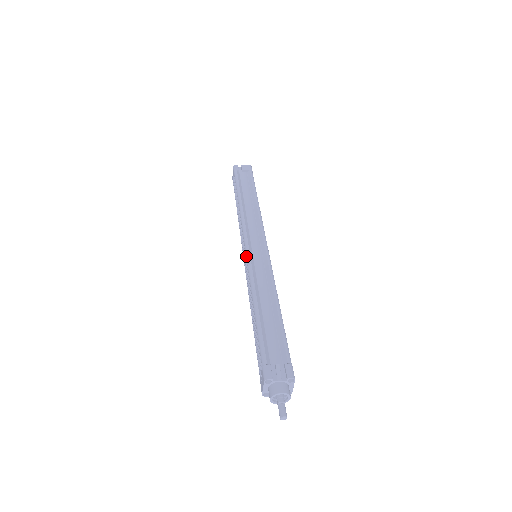
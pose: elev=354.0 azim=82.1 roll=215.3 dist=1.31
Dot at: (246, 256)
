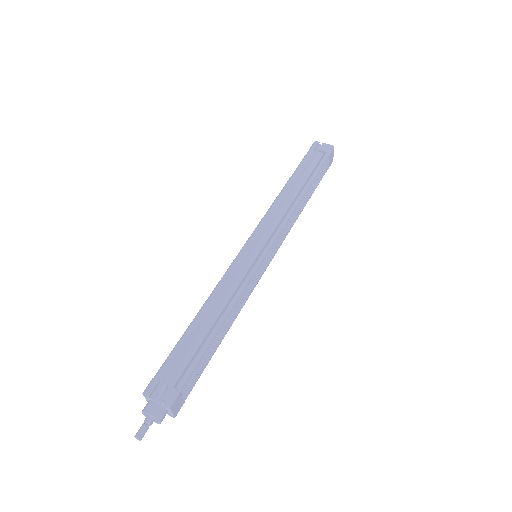
Dot at: (238, 253)
